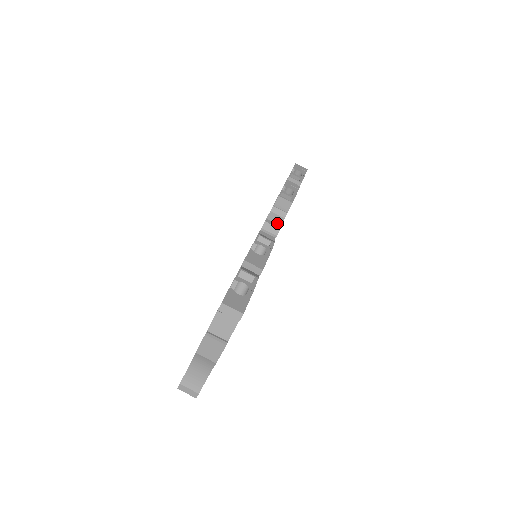
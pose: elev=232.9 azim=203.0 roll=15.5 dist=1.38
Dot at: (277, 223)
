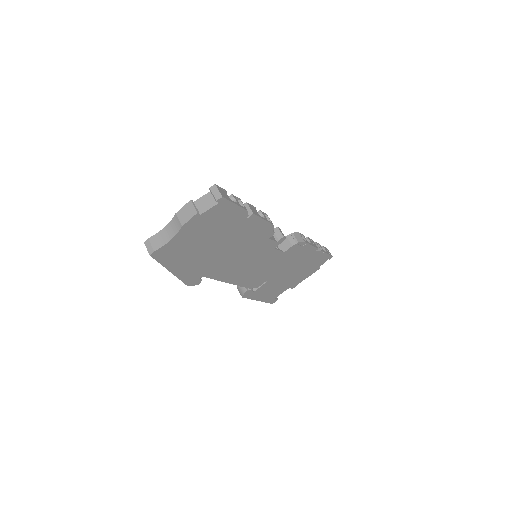
Dot at: (285, 247)
